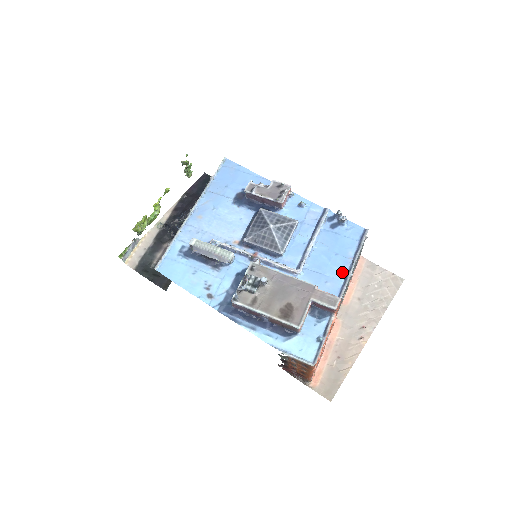
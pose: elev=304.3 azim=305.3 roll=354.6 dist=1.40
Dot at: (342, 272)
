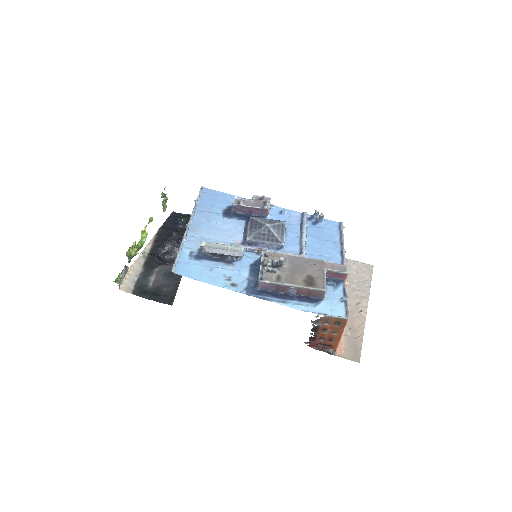
Dot at: (337, 252)
